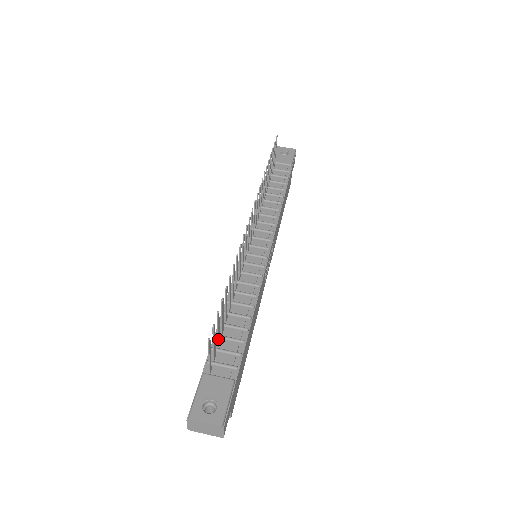
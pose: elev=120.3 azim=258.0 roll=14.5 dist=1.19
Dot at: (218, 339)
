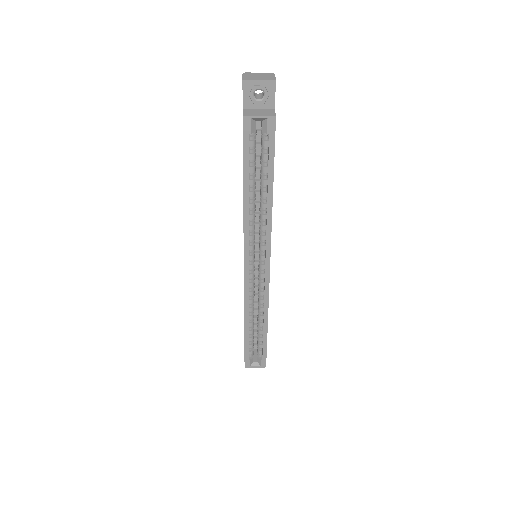
Dot at: occluded
